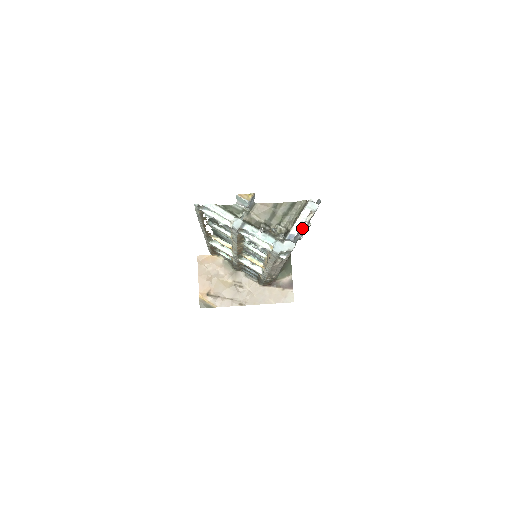
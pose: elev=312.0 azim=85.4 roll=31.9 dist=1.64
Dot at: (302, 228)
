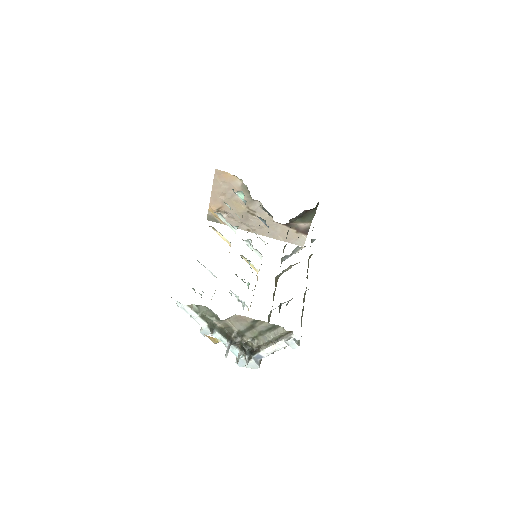
Dot at: occluded
